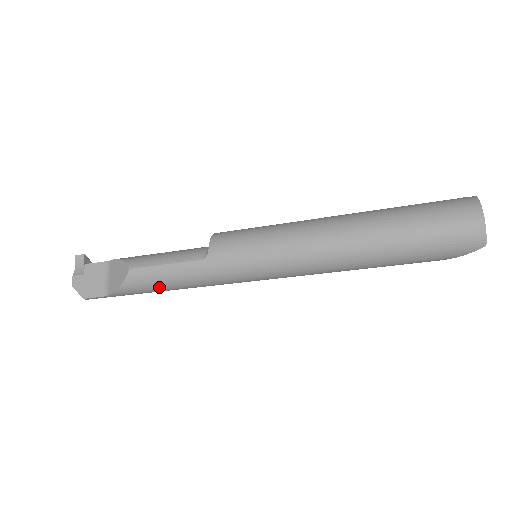
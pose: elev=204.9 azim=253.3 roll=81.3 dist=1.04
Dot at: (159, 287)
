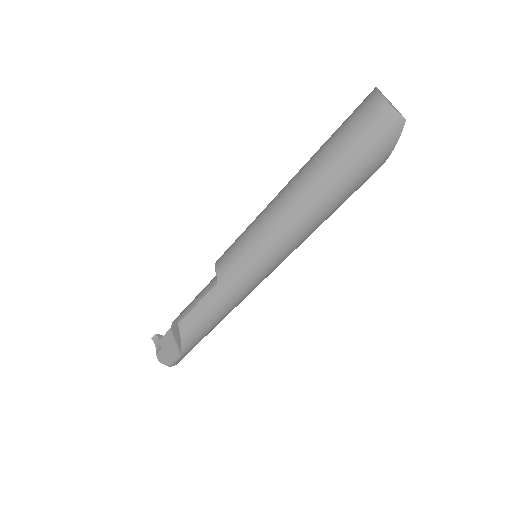
Dot at: (206, 325)
